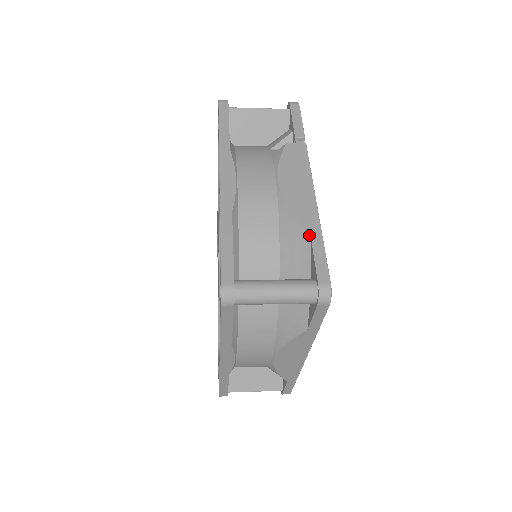
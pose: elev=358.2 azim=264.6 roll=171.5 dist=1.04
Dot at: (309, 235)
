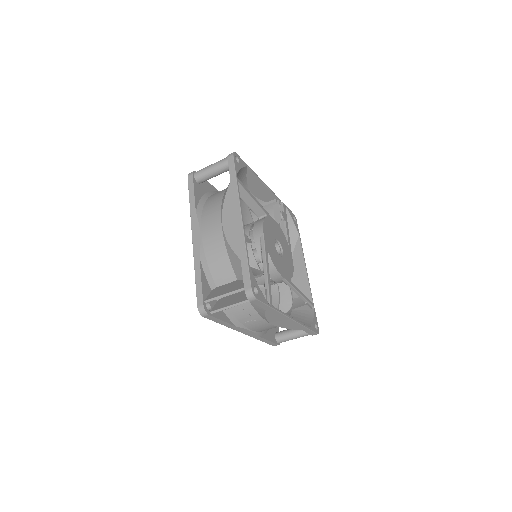
Dot at: occluded
